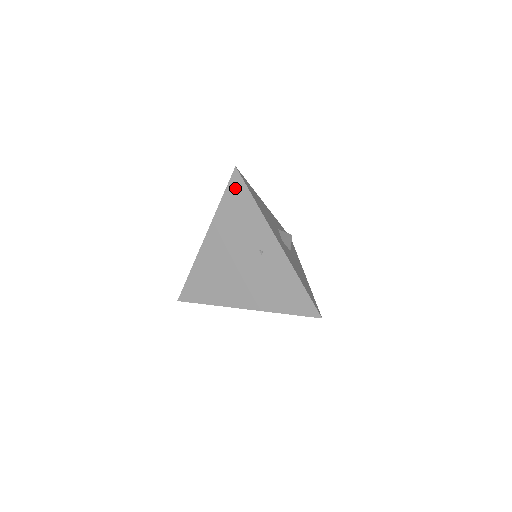
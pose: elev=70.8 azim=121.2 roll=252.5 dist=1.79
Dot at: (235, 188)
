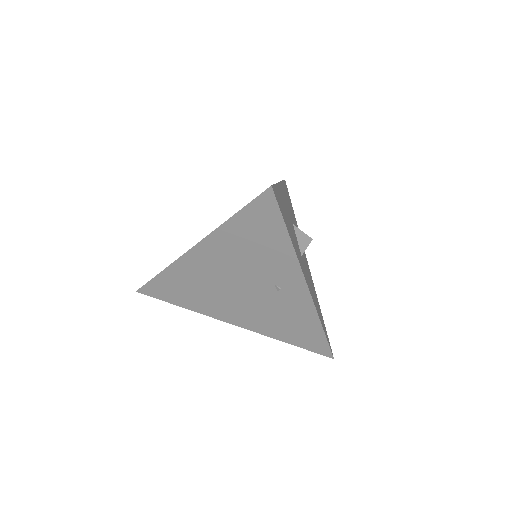
Dot at: (261, 212)
